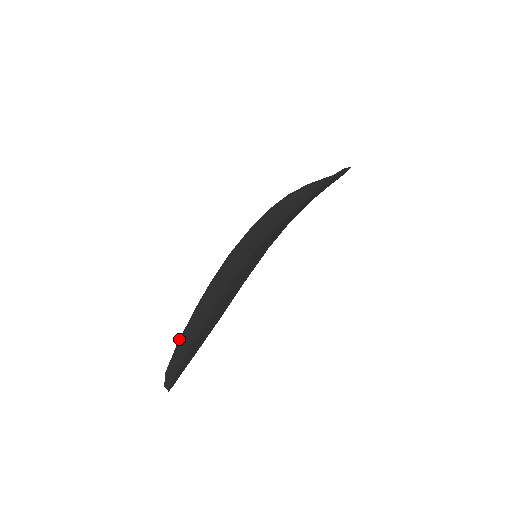
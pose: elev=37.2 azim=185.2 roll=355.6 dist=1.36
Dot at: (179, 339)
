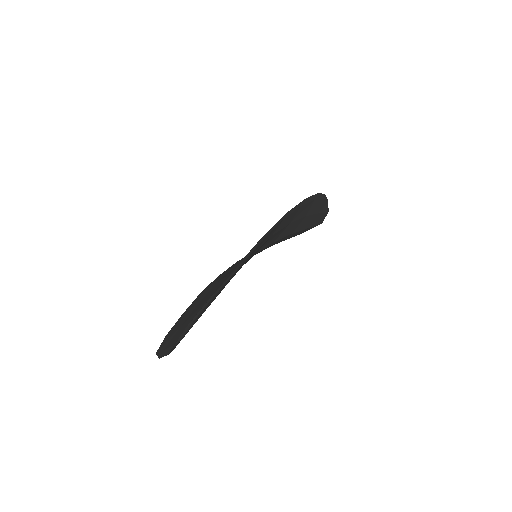
Dot at: (168, 332)
